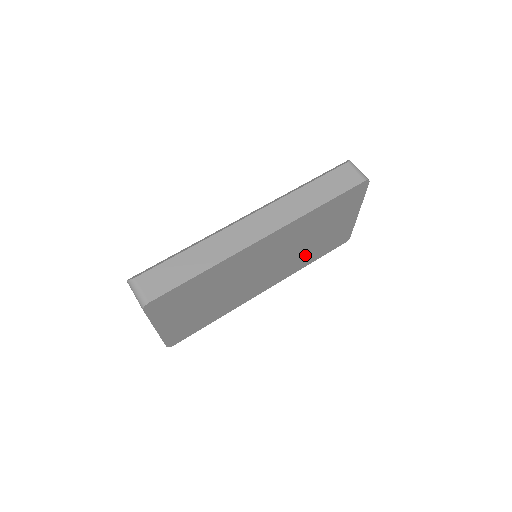
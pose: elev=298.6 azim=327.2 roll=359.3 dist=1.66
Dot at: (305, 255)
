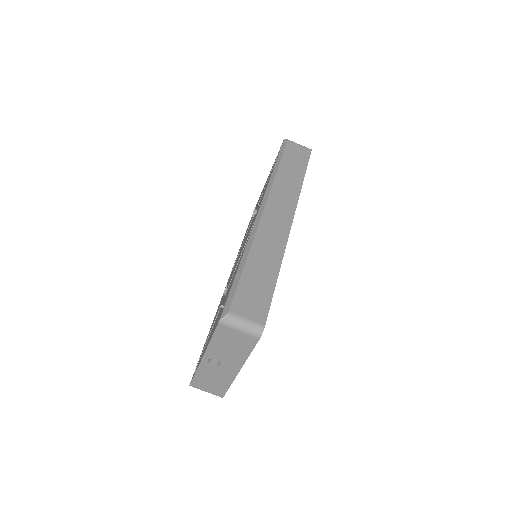
Dot at: occluded
